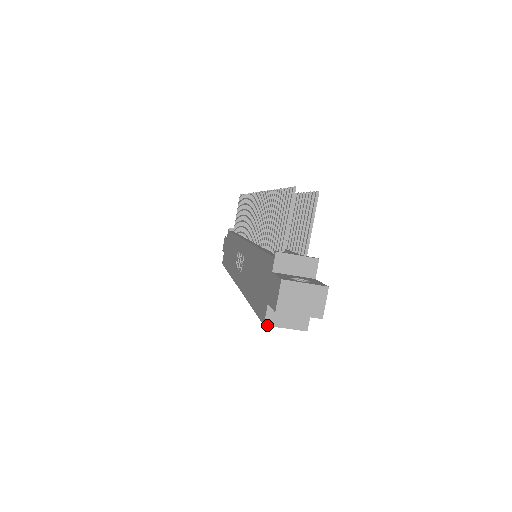
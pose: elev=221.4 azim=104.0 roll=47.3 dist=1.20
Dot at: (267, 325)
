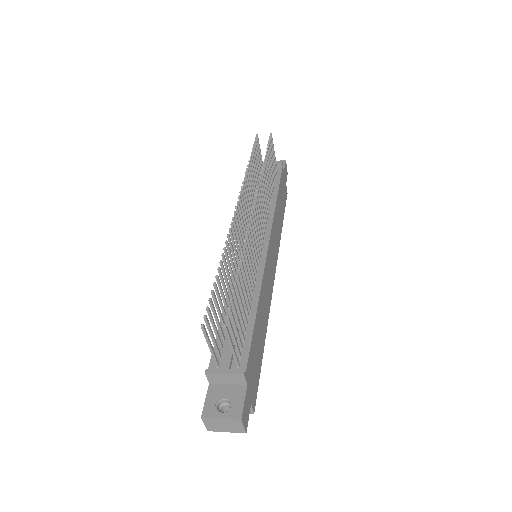
Dot at: occluded
